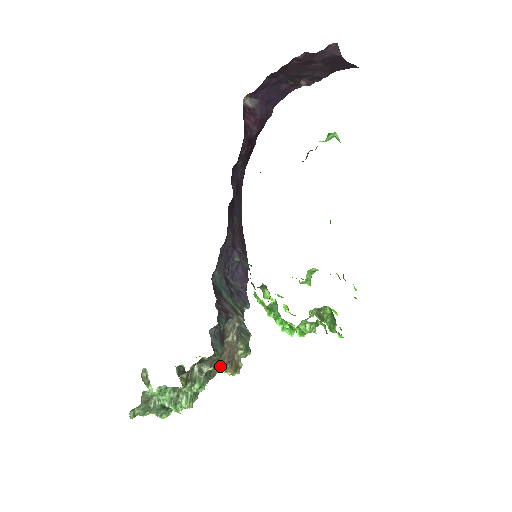
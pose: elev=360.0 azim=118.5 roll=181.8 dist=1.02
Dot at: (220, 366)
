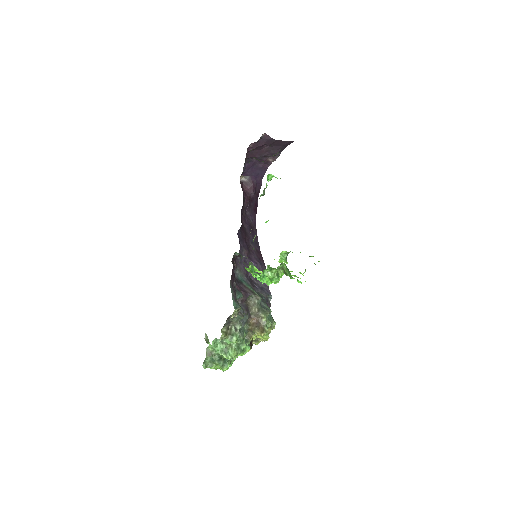
Dot at: (251, 329)
